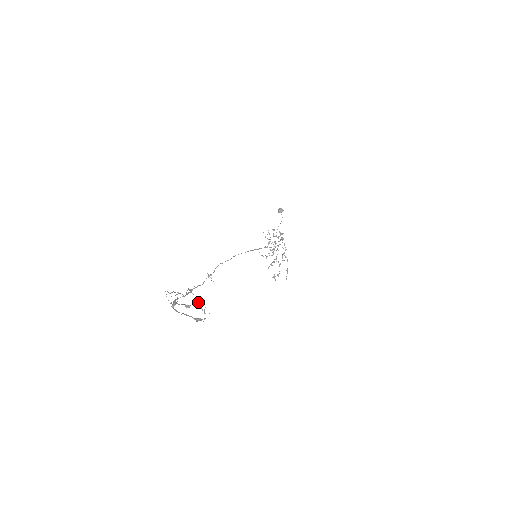
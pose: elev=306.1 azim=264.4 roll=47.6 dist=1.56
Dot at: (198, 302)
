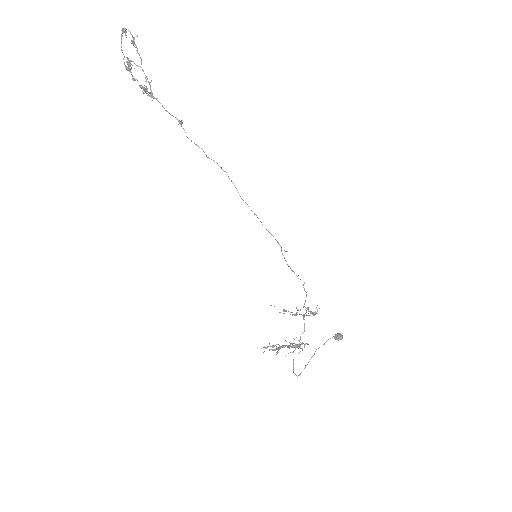
Dot at: (146, 90)
